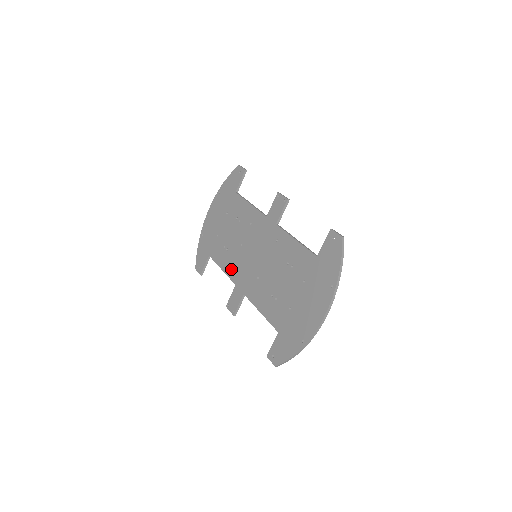
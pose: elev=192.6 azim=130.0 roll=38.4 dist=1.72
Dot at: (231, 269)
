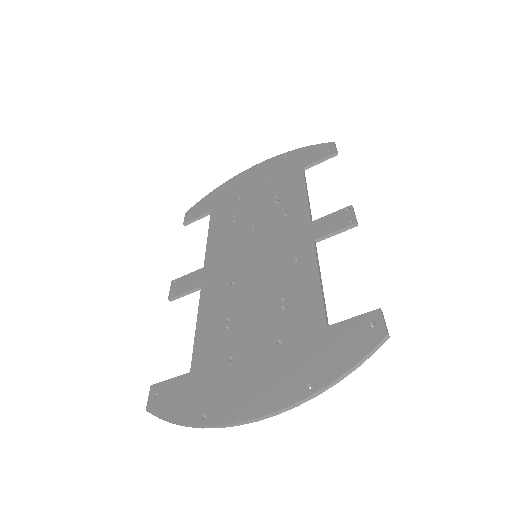
Dot at: (217, 245)
